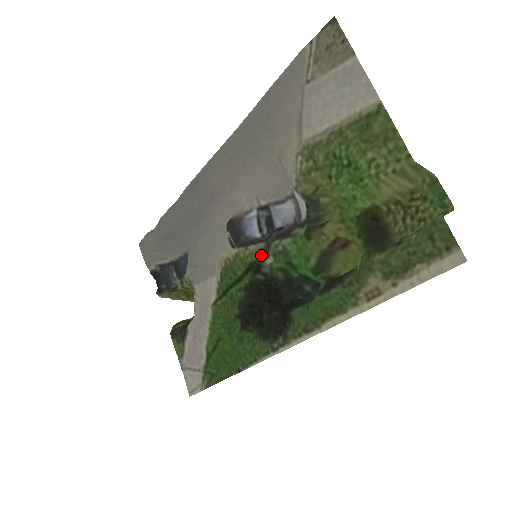
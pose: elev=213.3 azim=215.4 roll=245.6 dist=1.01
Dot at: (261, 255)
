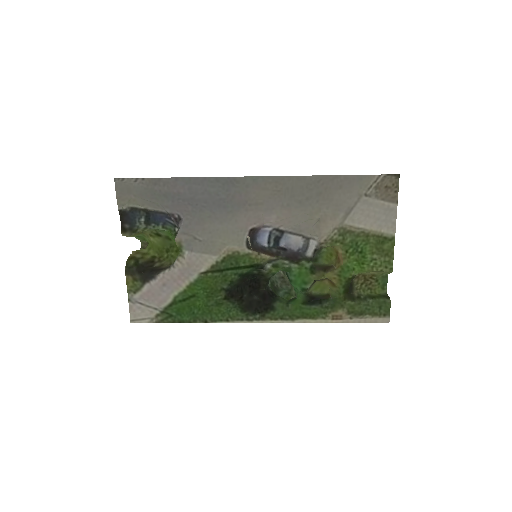
Dot at: (266, 261)
